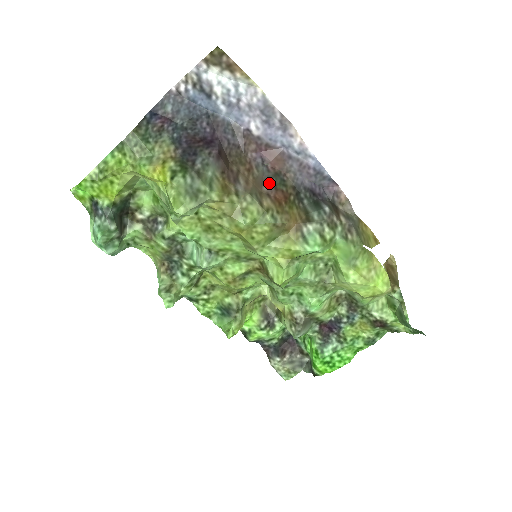
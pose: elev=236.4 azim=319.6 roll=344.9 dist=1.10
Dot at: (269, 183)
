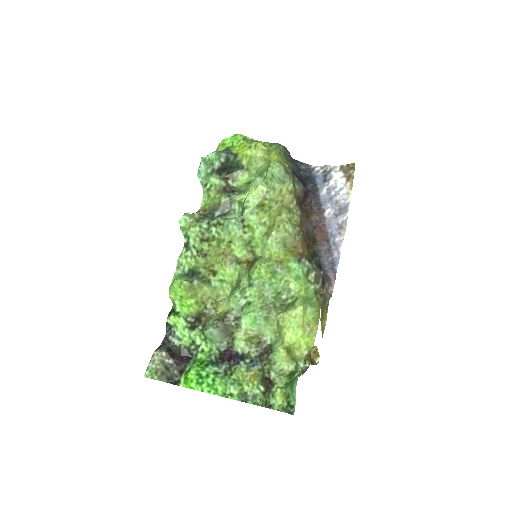
Dot at: (308, 233)
